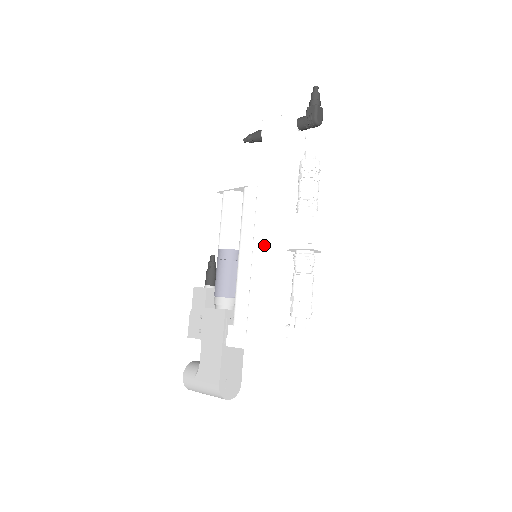
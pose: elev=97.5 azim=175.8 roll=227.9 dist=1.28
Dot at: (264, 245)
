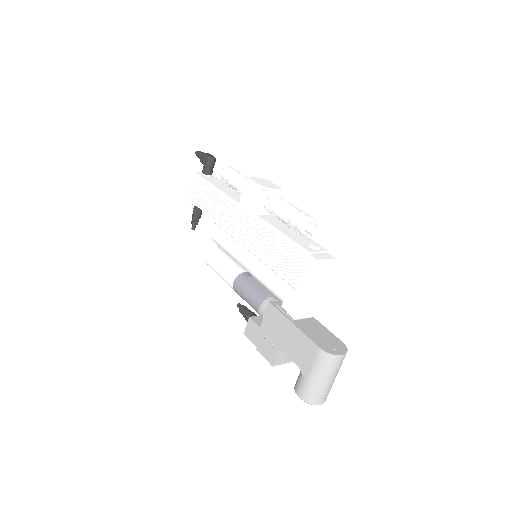
Dot at: (247, 234)
